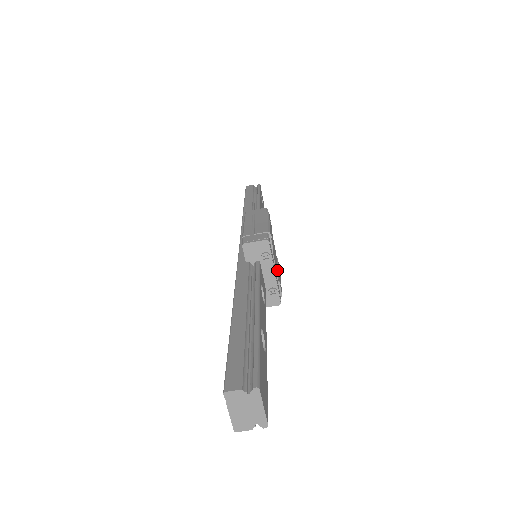
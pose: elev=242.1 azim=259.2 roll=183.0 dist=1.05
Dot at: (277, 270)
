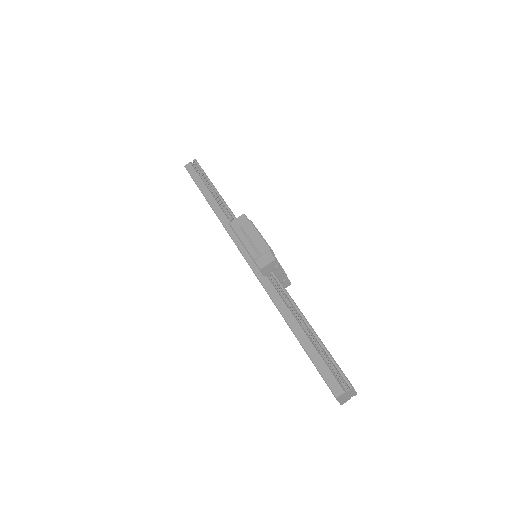
Dot at: occluded
